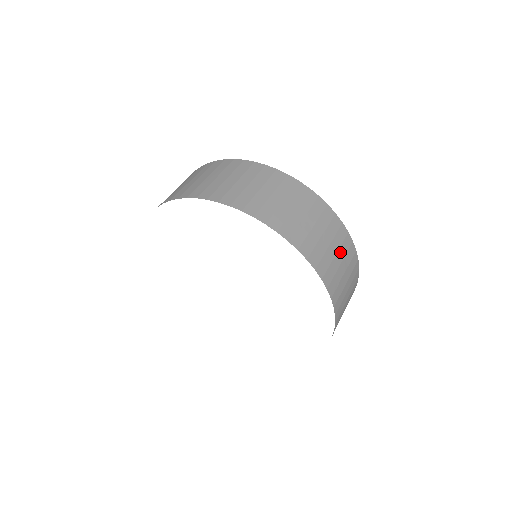
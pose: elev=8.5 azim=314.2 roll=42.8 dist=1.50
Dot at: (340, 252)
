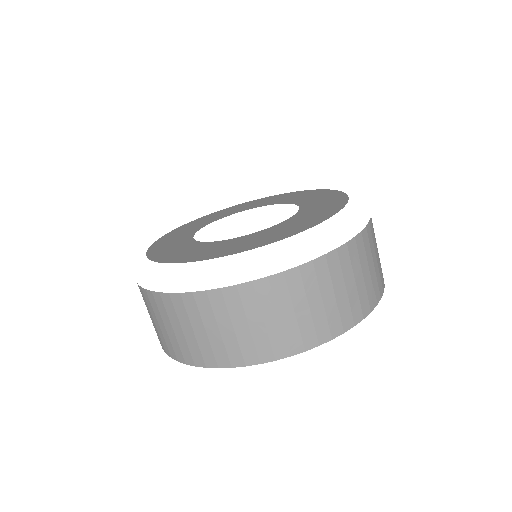
Dot at: (311, 296)
